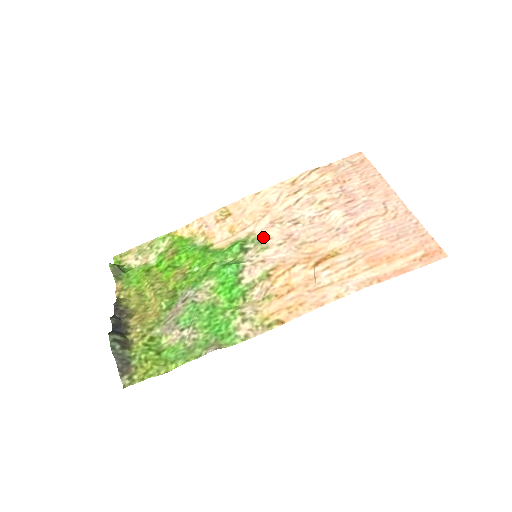
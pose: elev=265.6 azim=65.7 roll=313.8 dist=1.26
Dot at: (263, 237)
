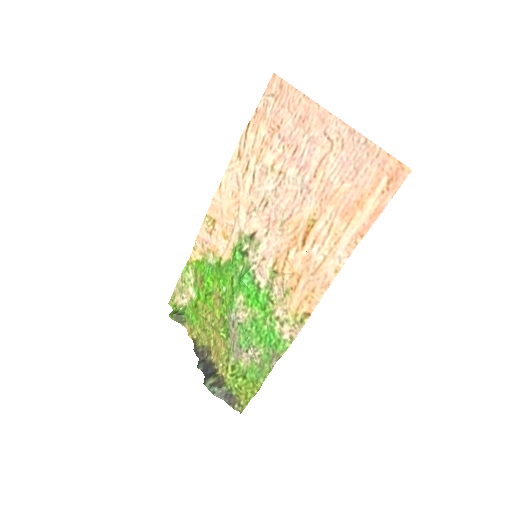
Dot at: (250, 233)
